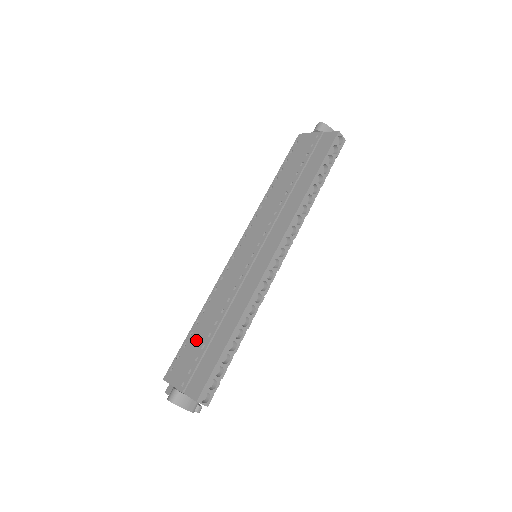
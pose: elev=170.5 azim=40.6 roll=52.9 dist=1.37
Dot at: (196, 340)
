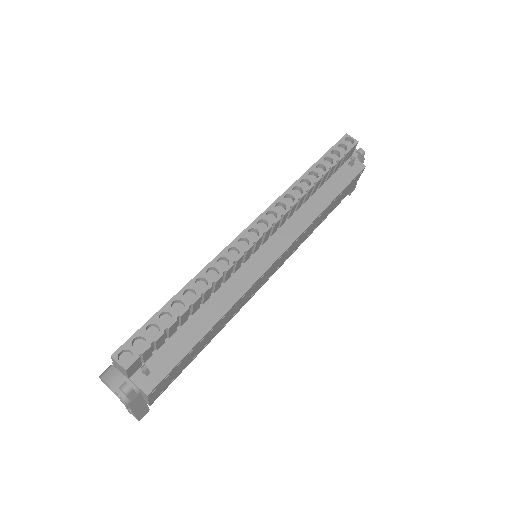
Dot at: occluded
